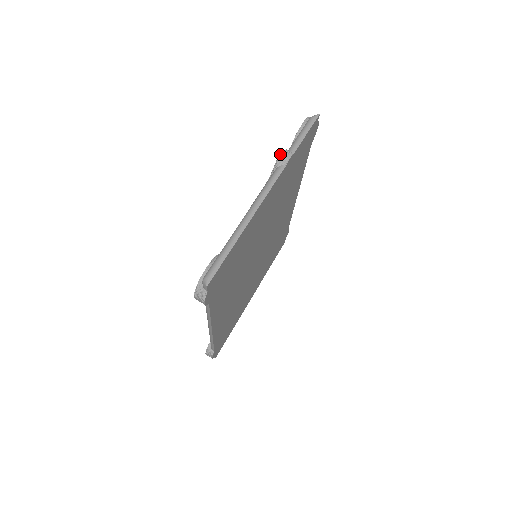
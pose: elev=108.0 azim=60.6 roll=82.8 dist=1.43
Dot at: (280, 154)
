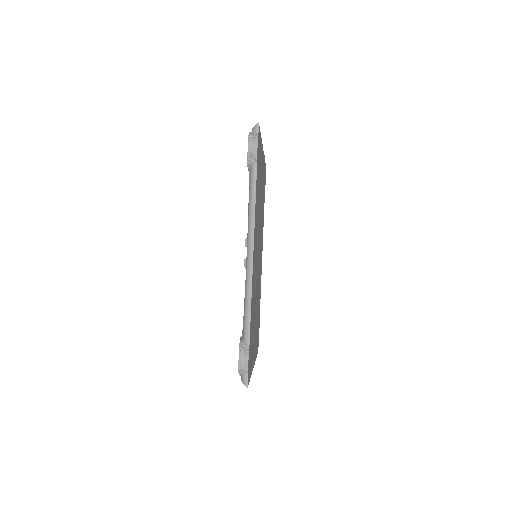
Dot at: occluded
